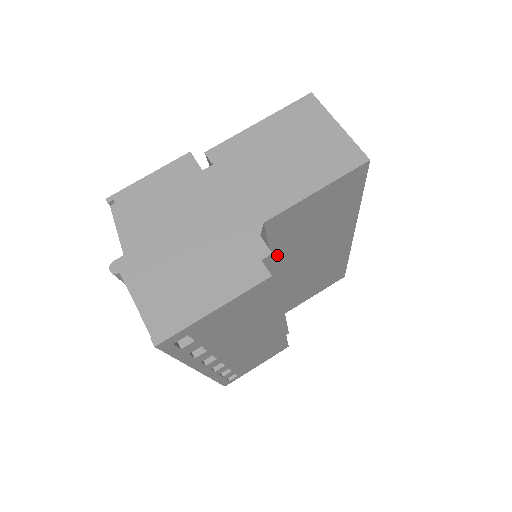
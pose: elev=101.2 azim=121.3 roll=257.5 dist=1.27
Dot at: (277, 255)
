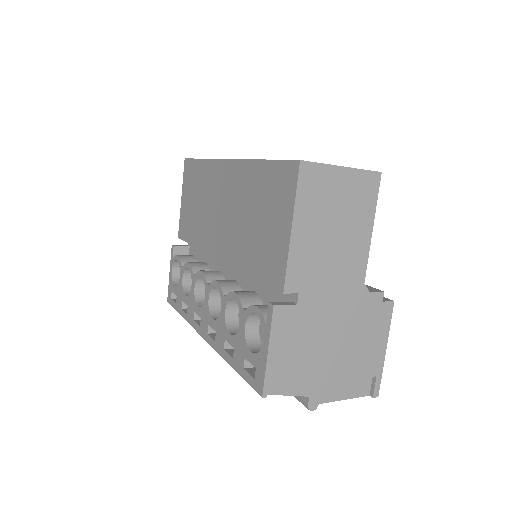
Dot at: occluded
